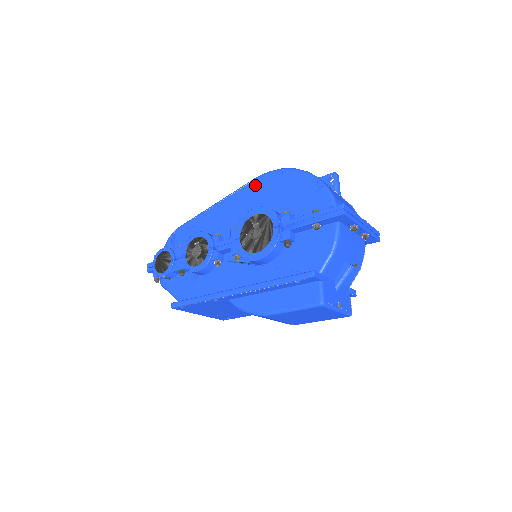
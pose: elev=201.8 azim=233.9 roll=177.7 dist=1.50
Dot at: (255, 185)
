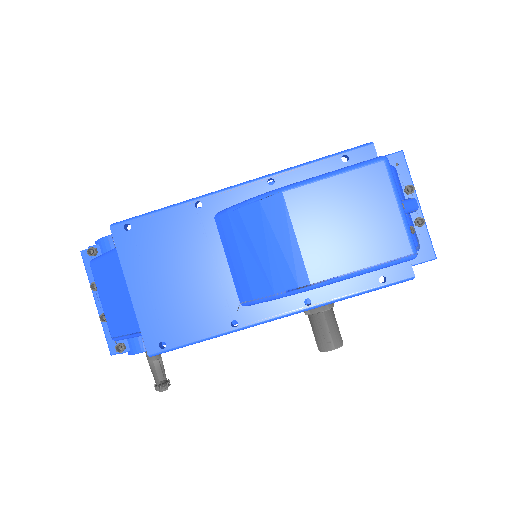
Dot at: occluded
